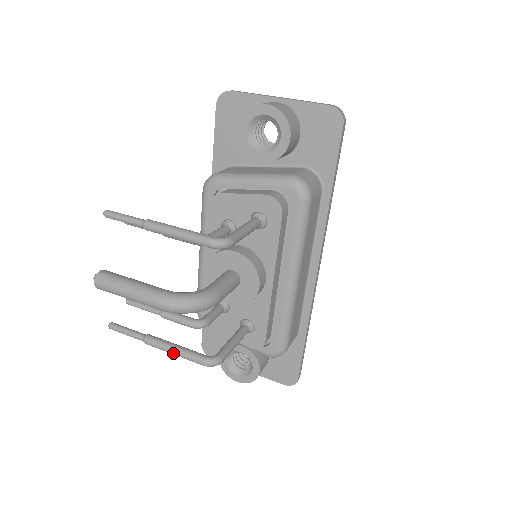
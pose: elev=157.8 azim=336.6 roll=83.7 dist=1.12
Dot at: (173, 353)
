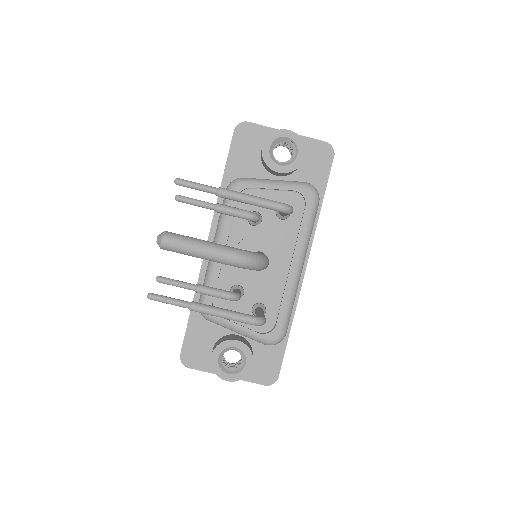
Dot at: (222, 315)
